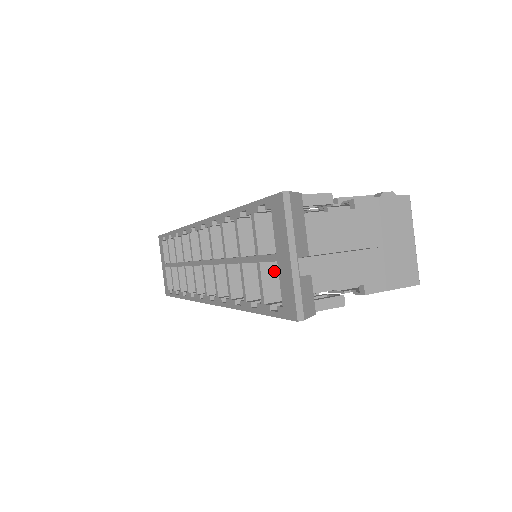
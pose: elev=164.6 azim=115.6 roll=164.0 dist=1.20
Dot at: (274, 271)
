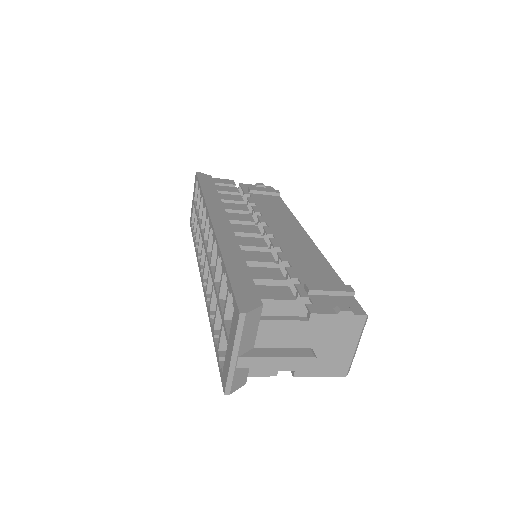
Dot at: occluded
